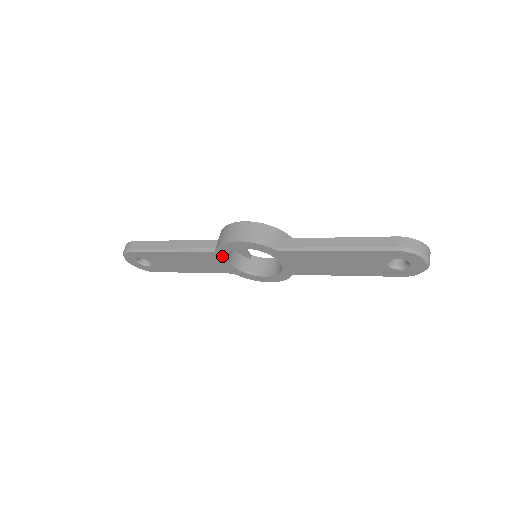
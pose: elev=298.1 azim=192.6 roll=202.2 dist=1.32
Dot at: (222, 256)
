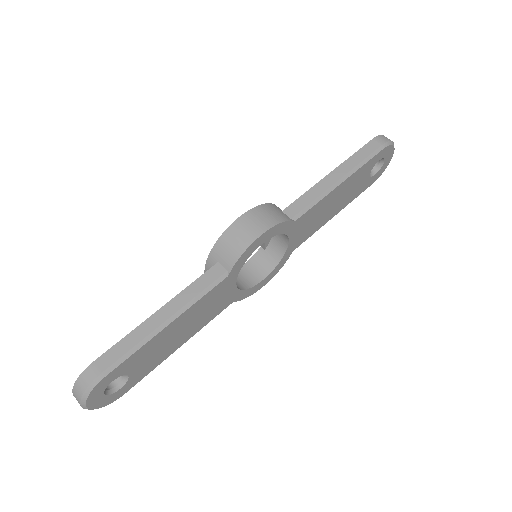
Dot at: (233, 278)
